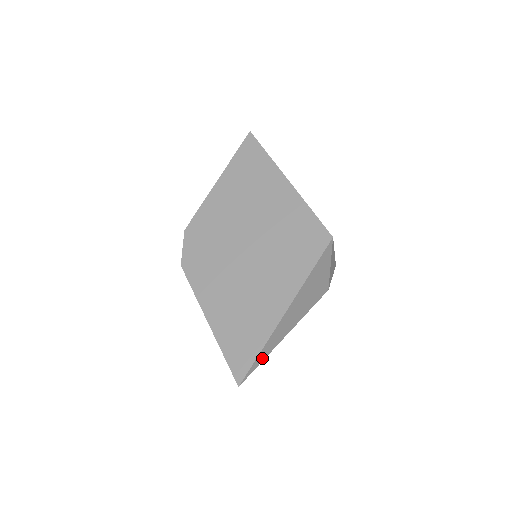
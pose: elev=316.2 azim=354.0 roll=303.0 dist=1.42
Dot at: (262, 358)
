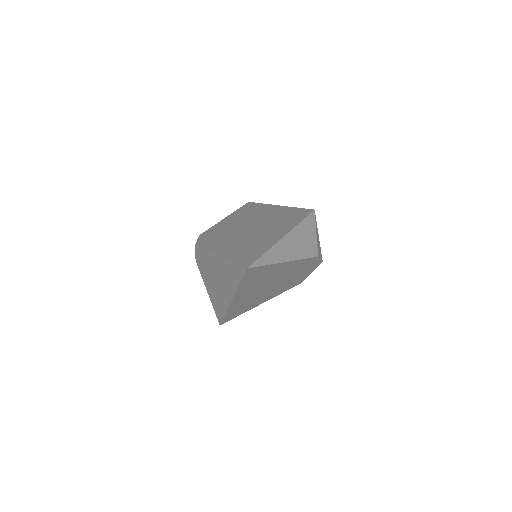
Dot at: (267, 262)
